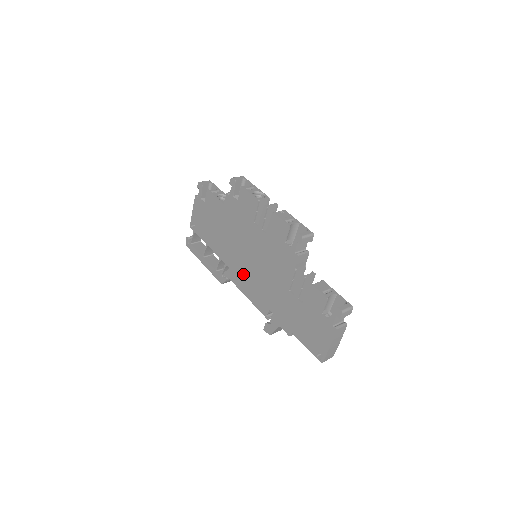
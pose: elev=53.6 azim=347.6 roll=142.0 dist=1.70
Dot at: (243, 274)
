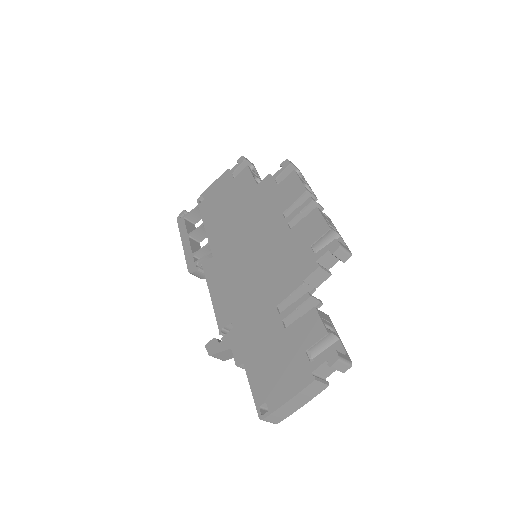
Dot at: (226, 268)
